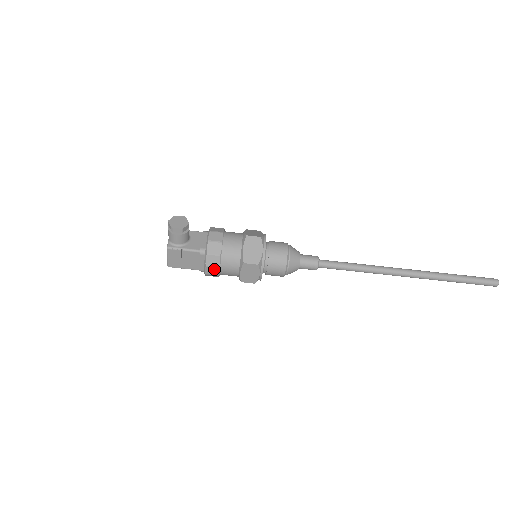
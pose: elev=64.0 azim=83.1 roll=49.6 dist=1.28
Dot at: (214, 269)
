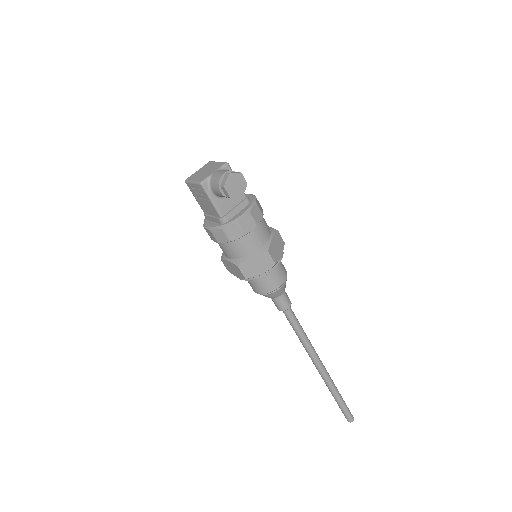
Dot at: (214, 238)
